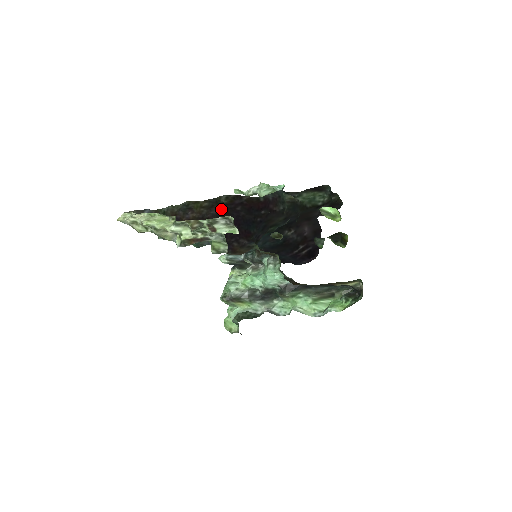
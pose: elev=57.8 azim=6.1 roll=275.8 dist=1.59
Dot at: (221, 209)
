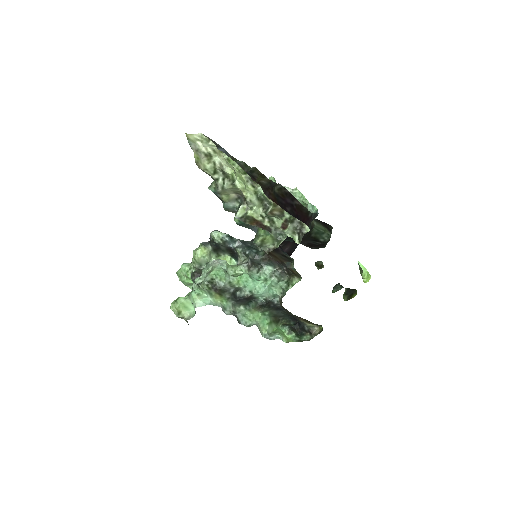
Dot at: (274, 198)
